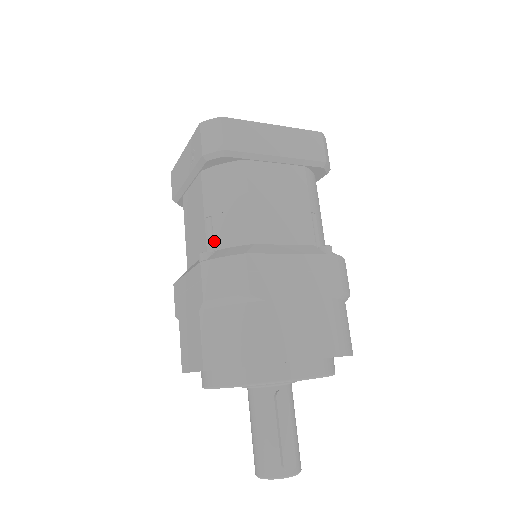
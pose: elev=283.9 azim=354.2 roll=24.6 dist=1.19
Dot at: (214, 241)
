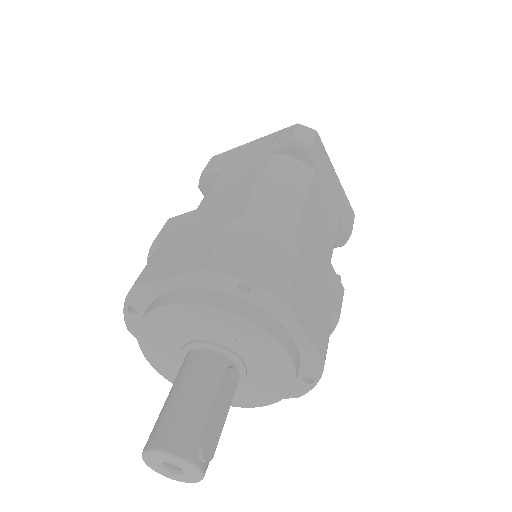
Dot at: occluded
